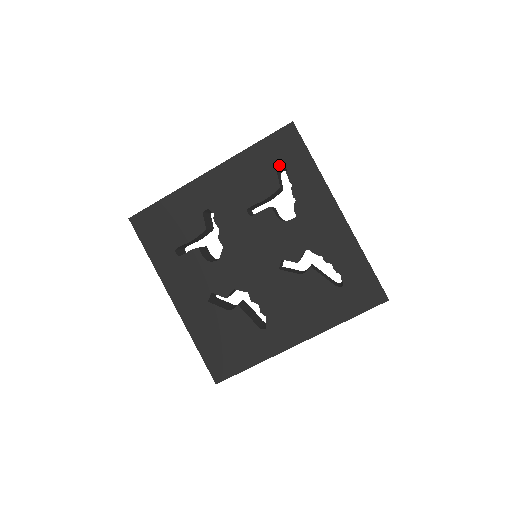
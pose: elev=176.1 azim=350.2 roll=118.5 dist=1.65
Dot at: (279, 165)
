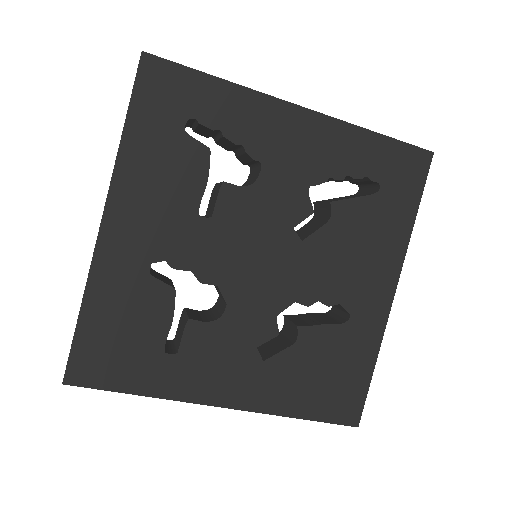
Dot at: (181, 123)
